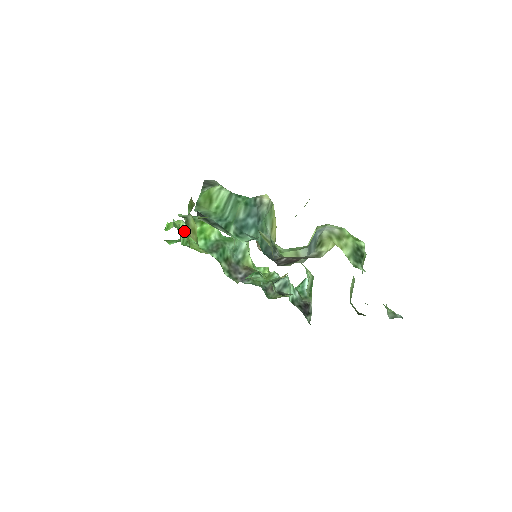
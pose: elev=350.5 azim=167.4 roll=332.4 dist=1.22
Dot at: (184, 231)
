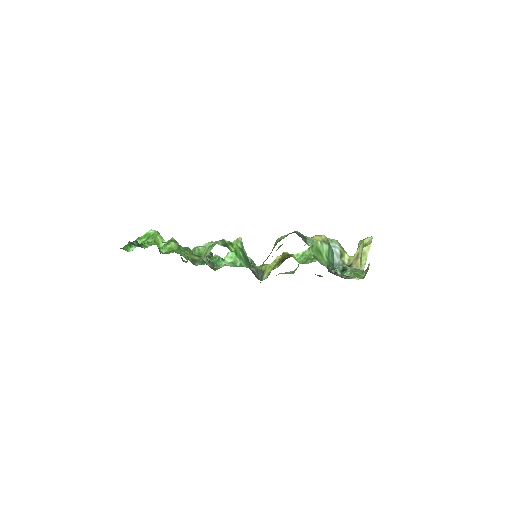
Dot at: occluded
